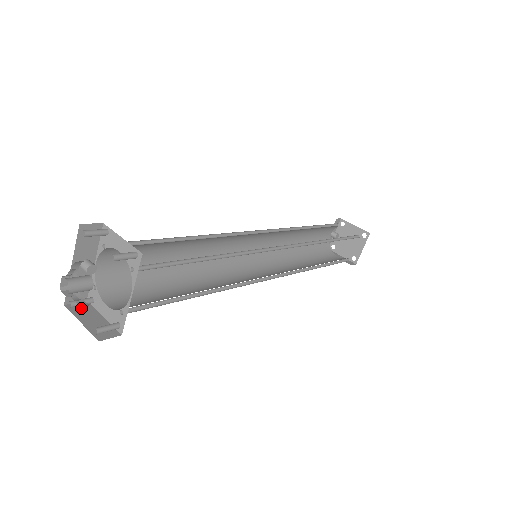
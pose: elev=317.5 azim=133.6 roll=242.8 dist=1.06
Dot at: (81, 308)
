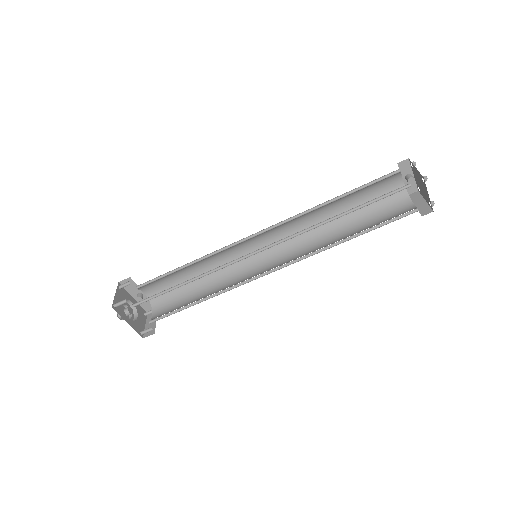
Dot at: occluded
